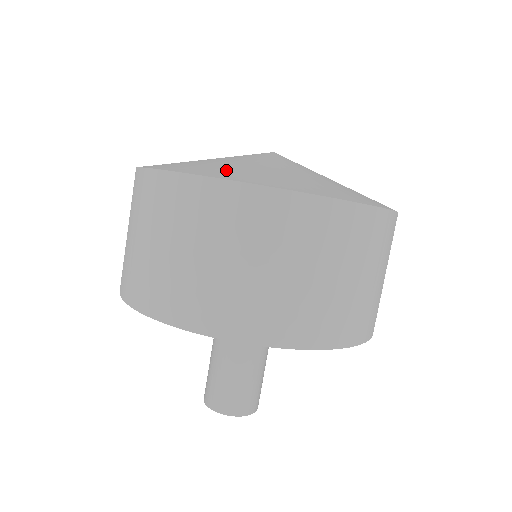
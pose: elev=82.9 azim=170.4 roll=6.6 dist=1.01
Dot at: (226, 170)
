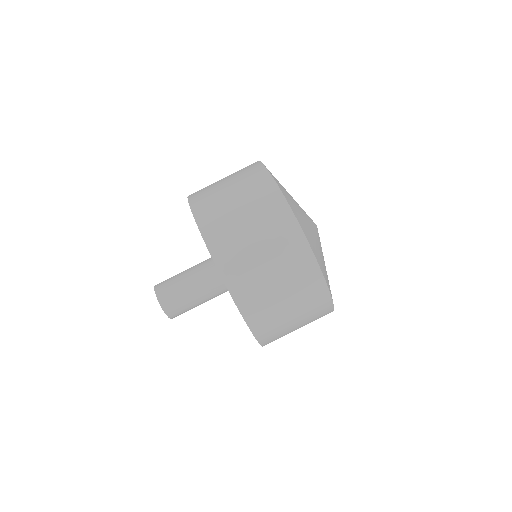
Dot at: (323, 266)
